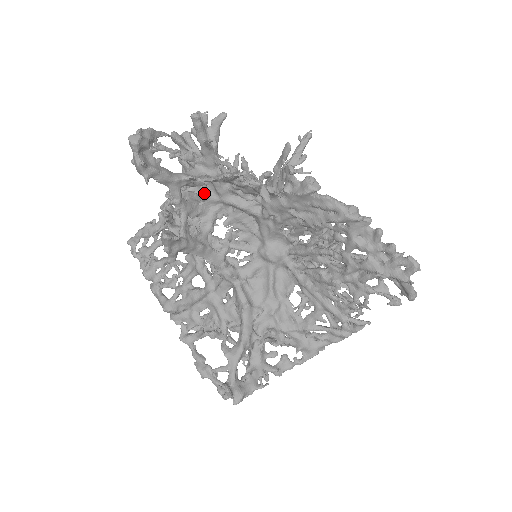
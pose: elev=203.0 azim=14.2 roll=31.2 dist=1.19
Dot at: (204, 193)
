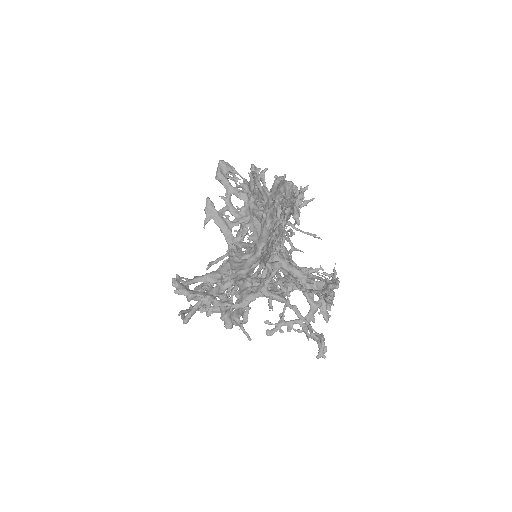
Dot at: (244, 206)
